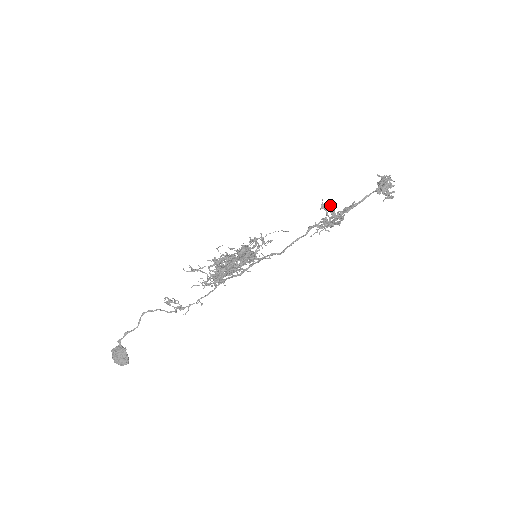
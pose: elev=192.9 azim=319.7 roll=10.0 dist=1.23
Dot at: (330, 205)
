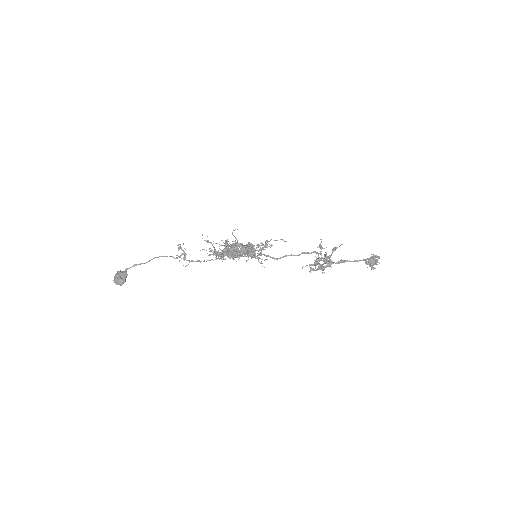
Dot at: occluded
